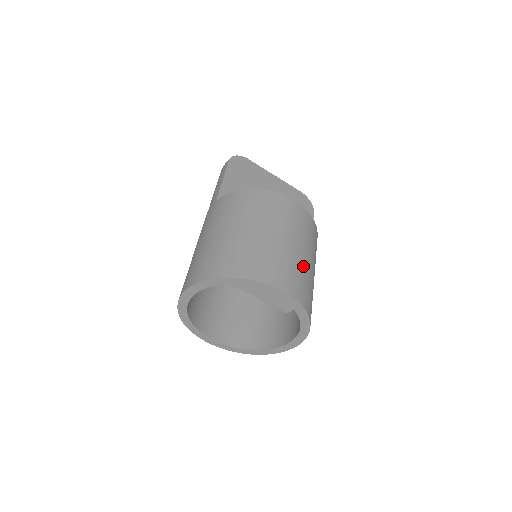
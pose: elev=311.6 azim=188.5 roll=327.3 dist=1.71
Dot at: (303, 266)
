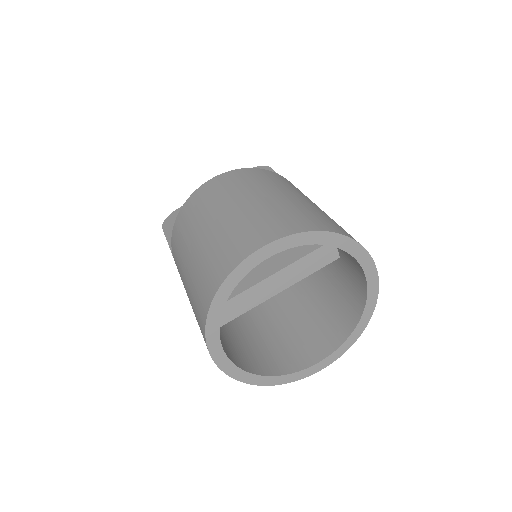
Dot at: (271, 205)
